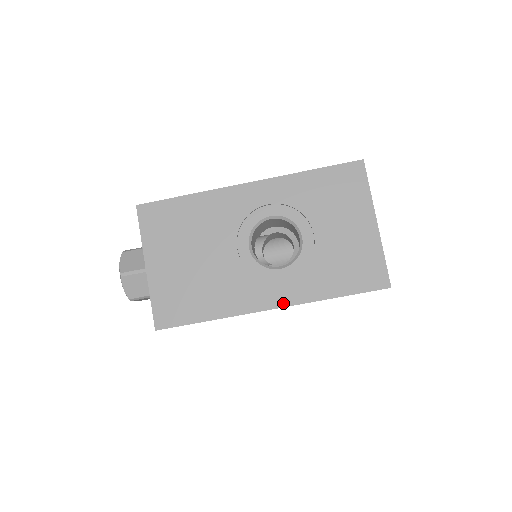
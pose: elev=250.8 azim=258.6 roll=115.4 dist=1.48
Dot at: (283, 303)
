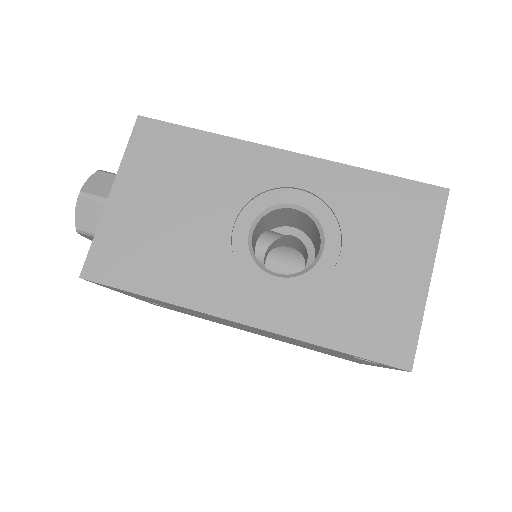
Dot at: (258, 322)
